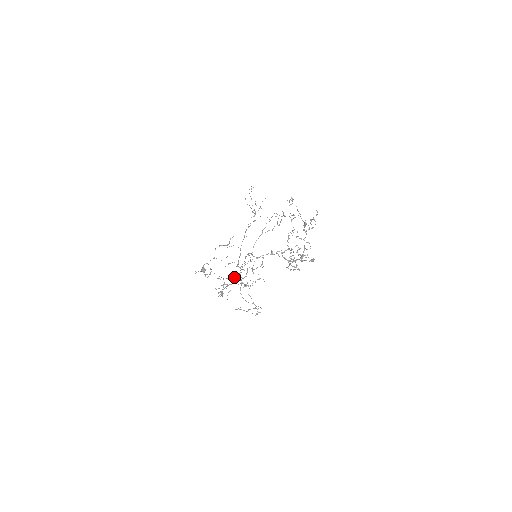
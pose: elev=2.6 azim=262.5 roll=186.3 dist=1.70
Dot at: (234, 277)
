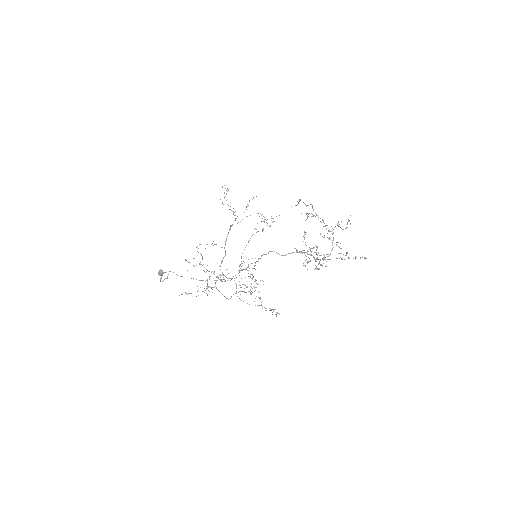
Dot at: (224, 279)
